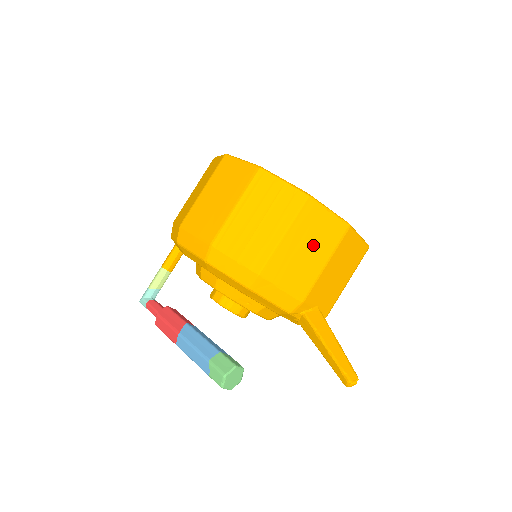
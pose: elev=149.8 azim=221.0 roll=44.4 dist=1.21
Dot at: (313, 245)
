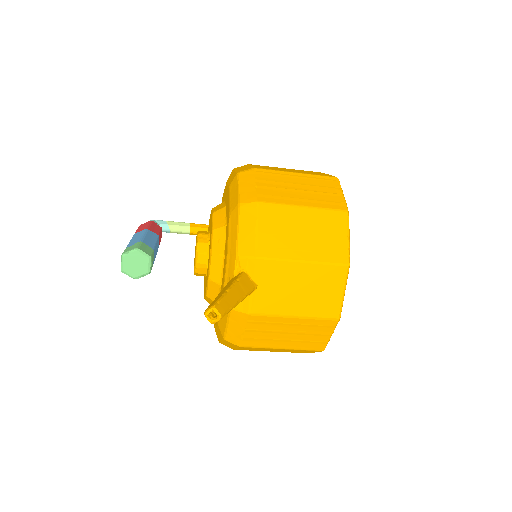
Dot at: (311, 238)
